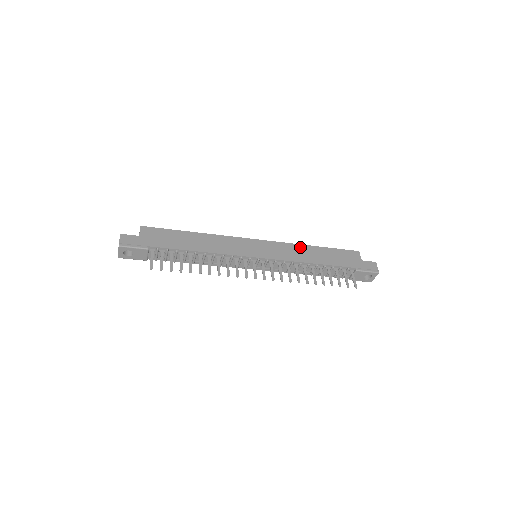
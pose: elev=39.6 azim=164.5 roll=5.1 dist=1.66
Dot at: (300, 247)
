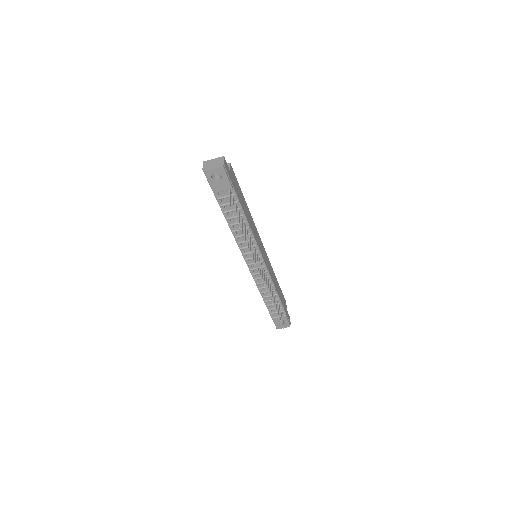
Dot at: occluded
